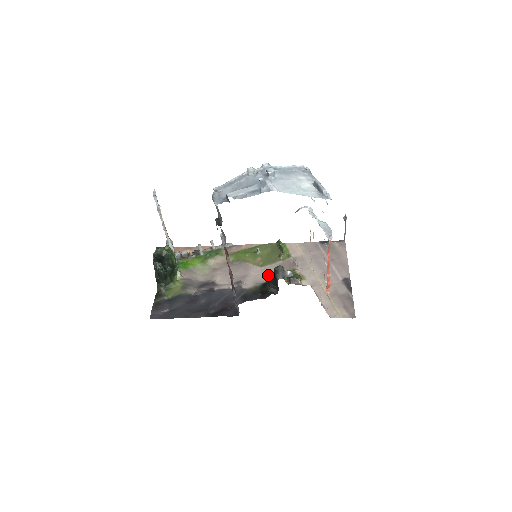
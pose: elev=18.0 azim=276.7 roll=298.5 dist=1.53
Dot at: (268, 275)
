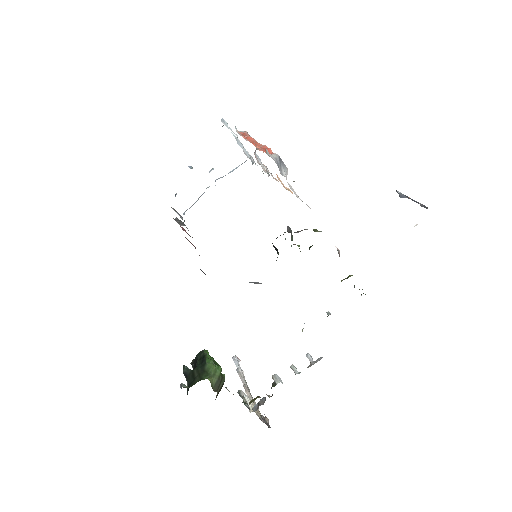
Dot at: occluded
